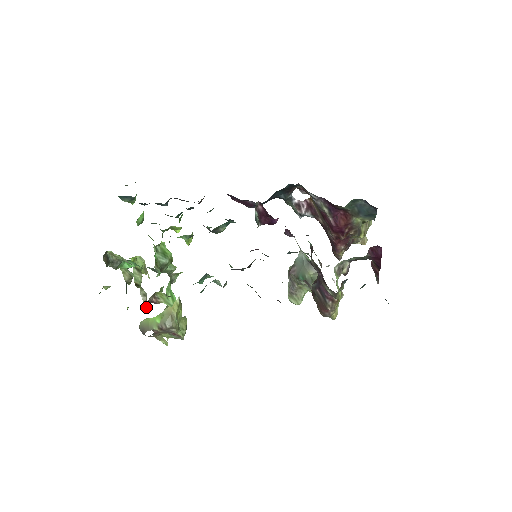
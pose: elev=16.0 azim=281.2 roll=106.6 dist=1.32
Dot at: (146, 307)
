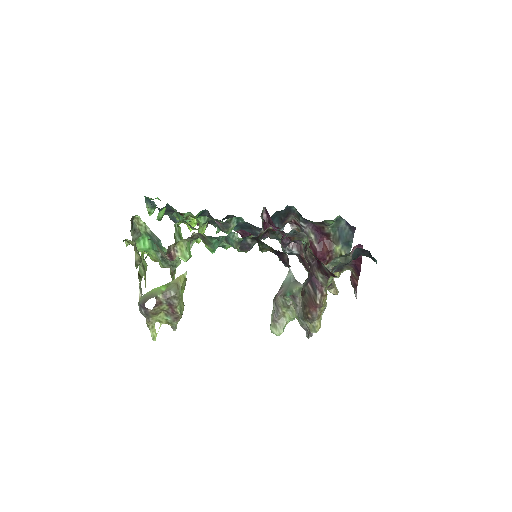
Dot at: (166, 252)
